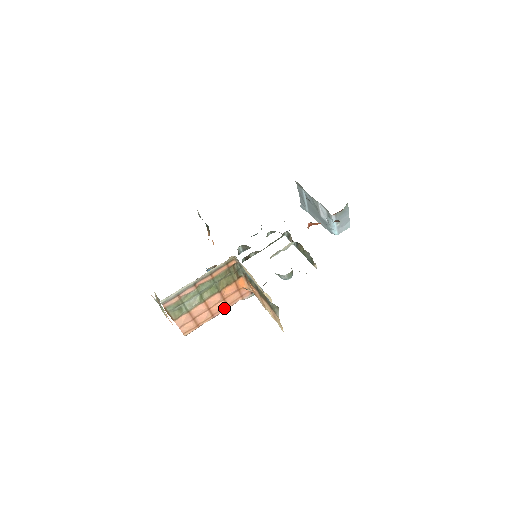
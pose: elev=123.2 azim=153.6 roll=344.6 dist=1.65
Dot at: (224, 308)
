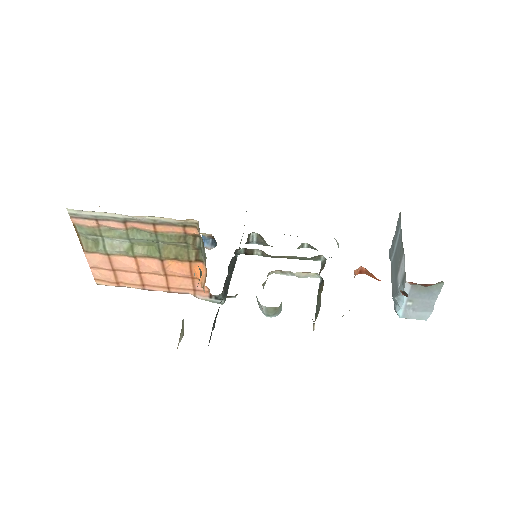
Dot at: (163, 287)
